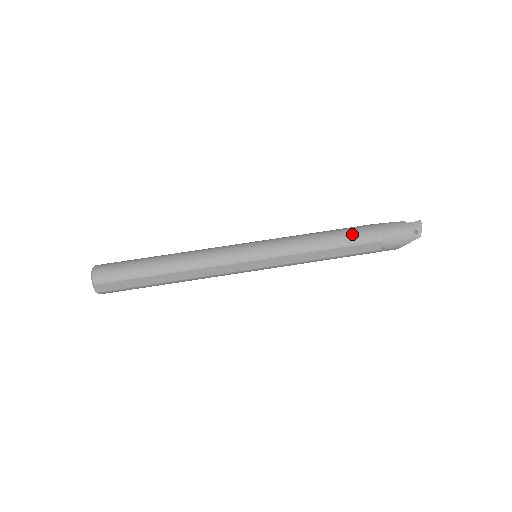
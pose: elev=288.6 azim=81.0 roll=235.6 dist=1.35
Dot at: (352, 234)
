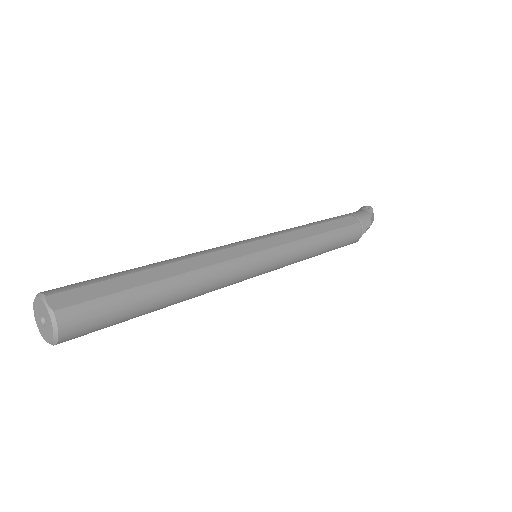
Dot at: occluded
